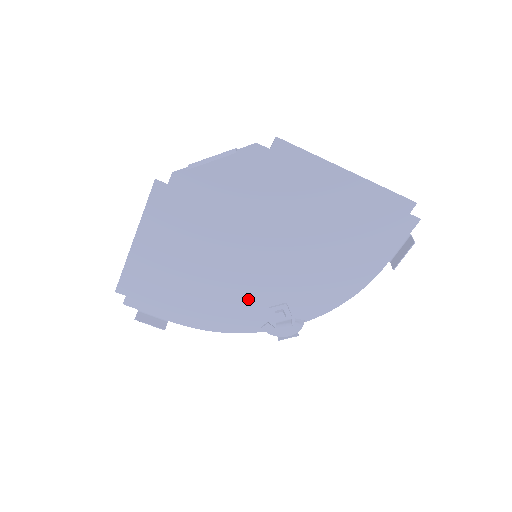
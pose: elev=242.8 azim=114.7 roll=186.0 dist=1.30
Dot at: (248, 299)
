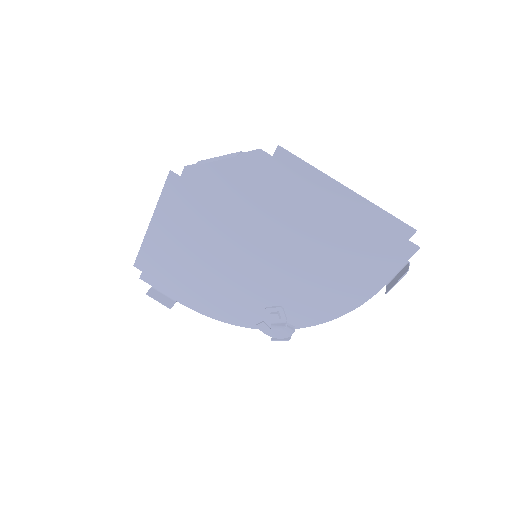
Dot at: (247, 295)
